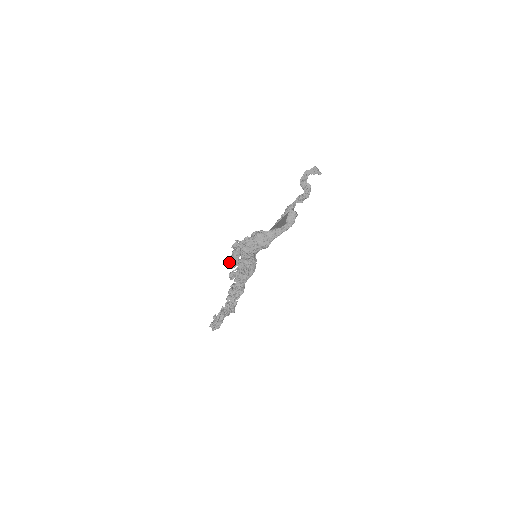
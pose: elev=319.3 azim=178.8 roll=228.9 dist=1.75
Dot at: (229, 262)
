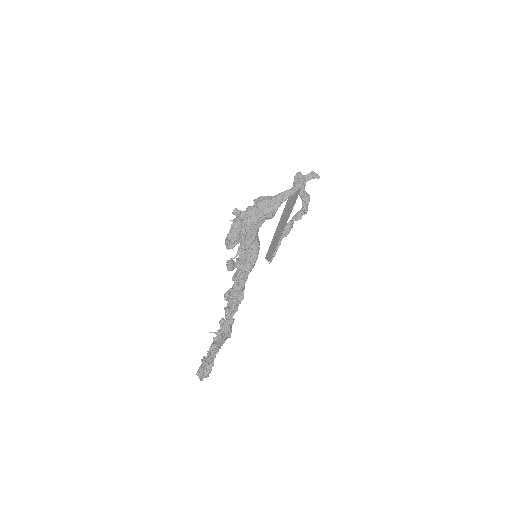
Dot at: (228, 237)
